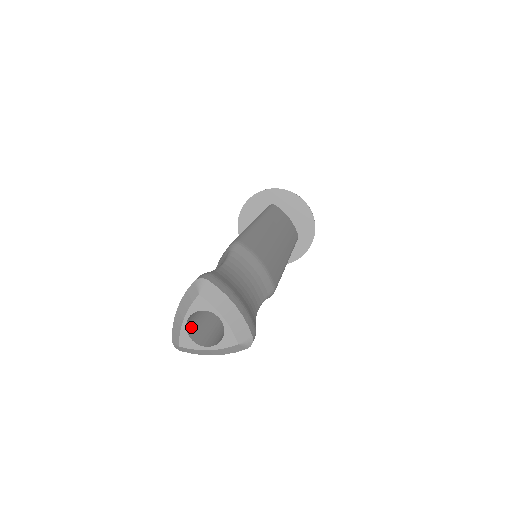
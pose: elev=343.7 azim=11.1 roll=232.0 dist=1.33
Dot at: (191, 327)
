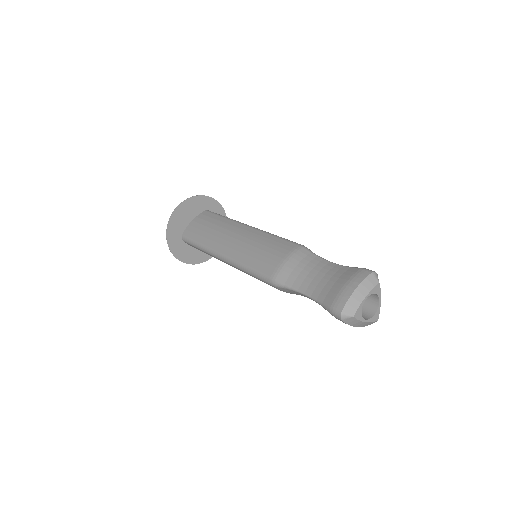
Dot at: occluded
